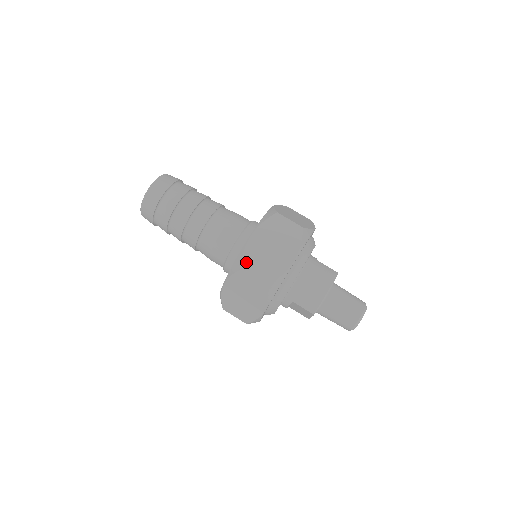
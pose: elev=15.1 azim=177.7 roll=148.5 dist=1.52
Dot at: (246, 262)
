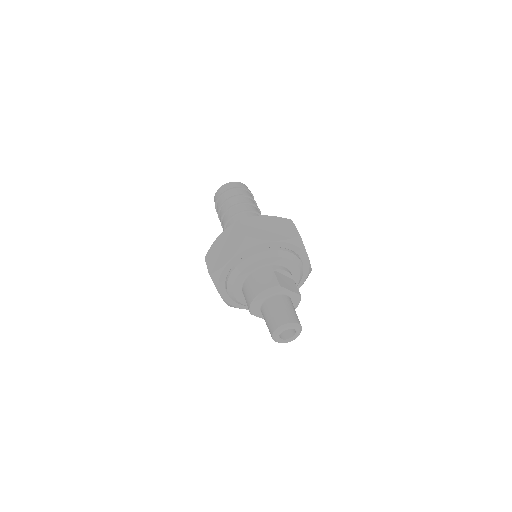
Dot at: (209, 253)
